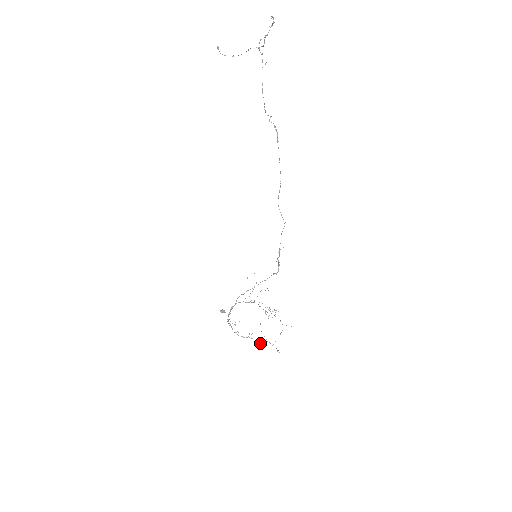
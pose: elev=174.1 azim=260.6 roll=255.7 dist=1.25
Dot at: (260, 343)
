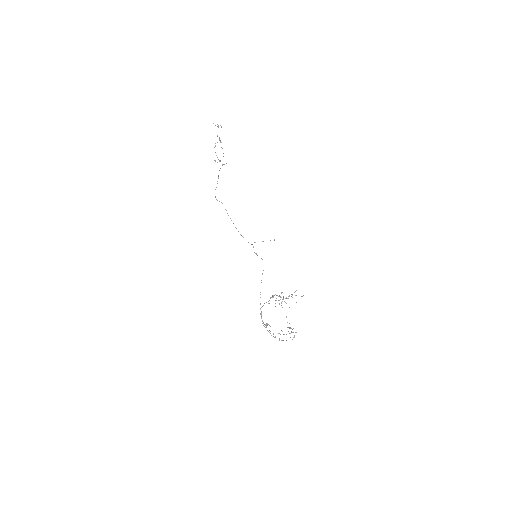
Dot at: occluded
